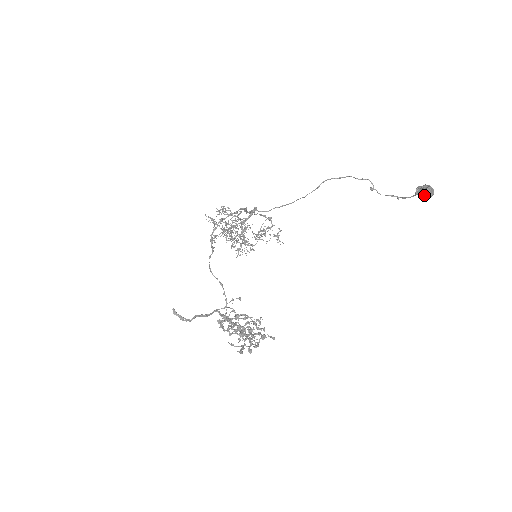
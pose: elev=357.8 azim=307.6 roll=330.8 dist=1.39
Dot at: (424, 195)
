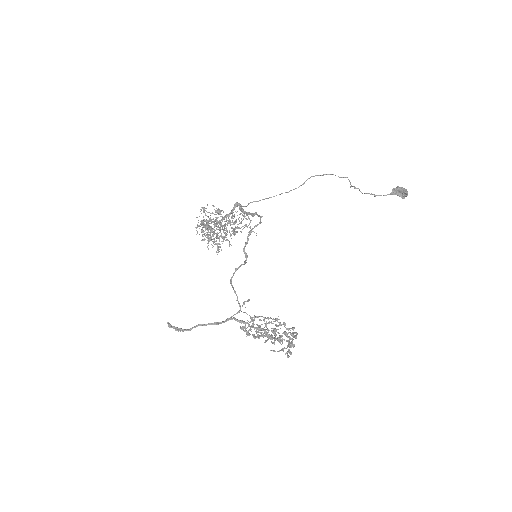
Dot at: (401, 196)
